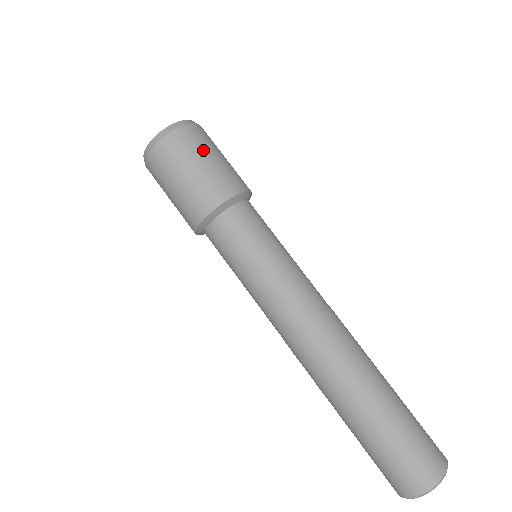
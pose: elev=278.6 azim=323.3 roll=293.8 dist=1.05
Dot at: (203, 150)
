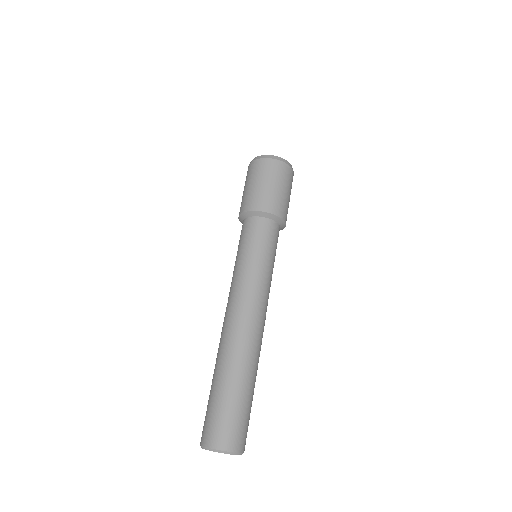
Dot at: (278, 180)
